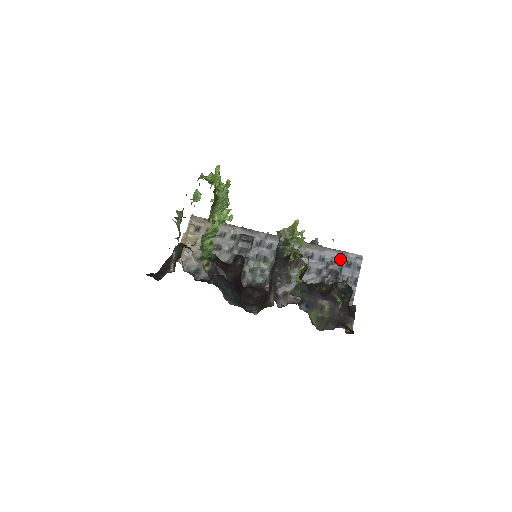
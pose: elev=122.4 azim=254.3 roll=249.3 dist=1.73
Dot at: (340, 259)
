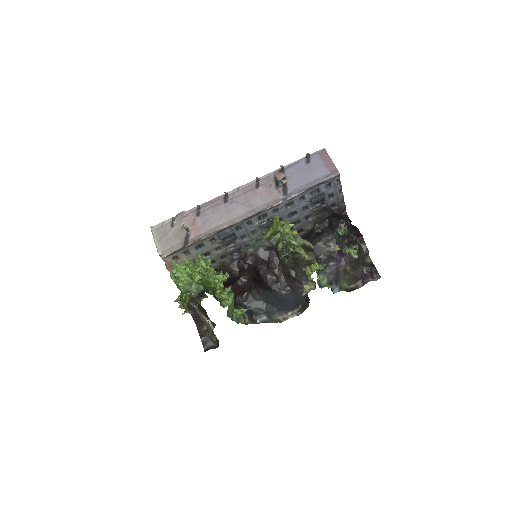
Dot at: (319, 188)
